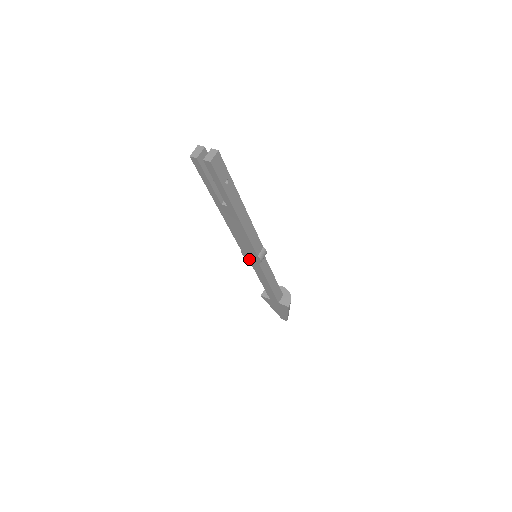
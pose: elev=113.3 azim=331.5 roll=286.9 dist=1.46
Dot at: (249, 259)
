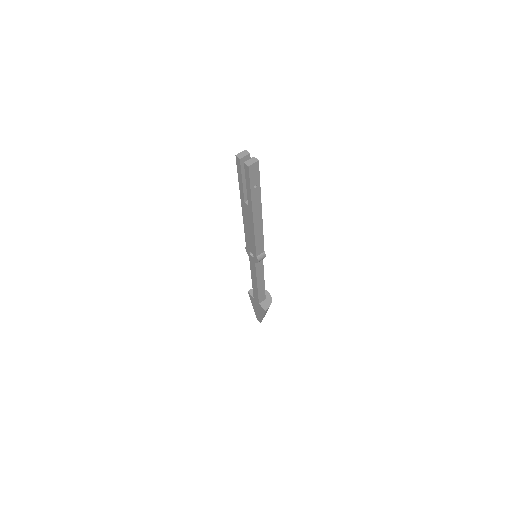
Dot at: (249, 256)
